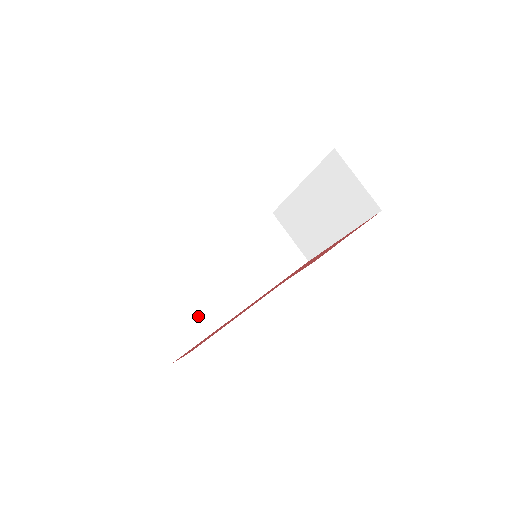
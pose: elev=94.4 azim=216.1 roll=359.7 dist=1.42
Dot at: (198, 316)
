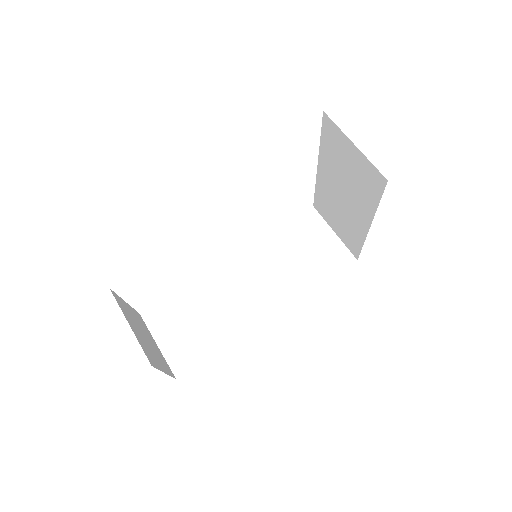
Dot at: (211, 327)
